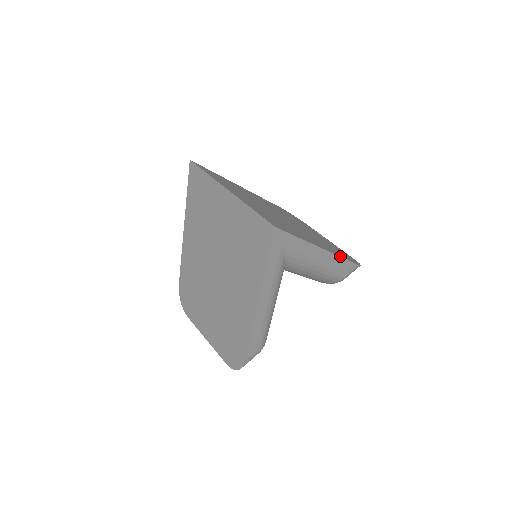
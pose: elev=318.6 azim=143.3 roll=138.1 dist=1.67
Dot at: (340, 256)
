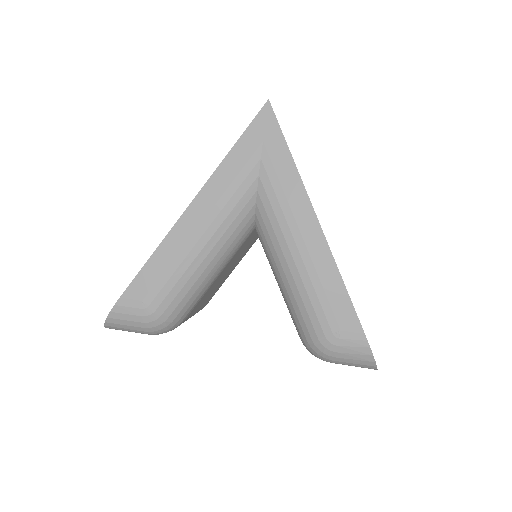
Dot at: occluded
